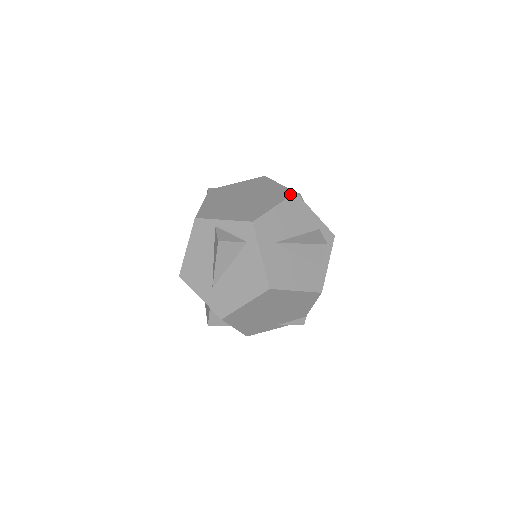
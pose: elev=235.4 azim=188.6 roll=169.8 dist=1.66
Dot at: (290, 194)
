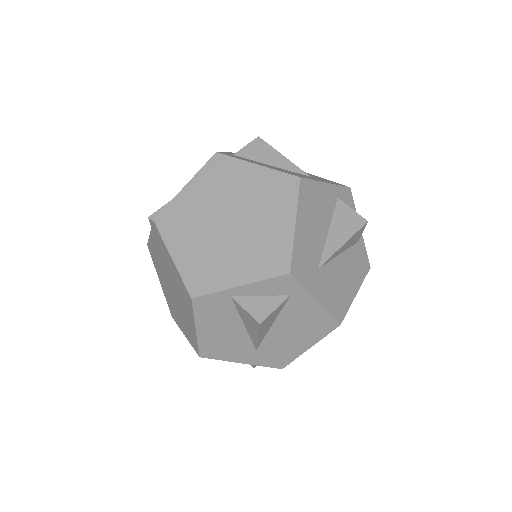
Dot at: (295, 185)
